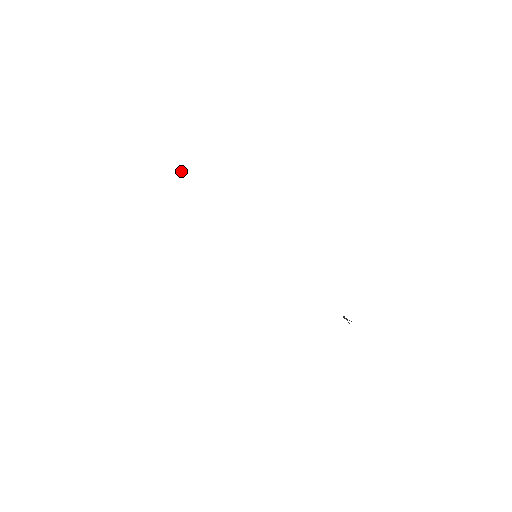
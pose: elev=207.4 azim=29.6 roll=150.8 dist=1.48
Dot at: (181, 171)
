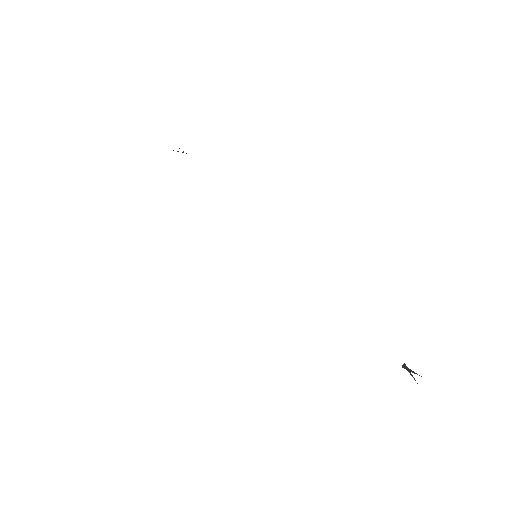
Dot at: (182, 152)
